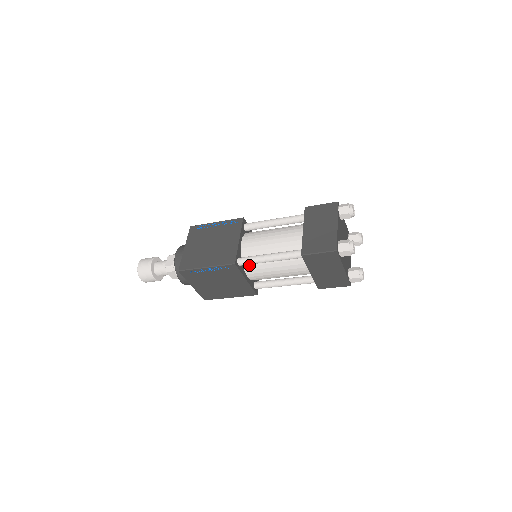
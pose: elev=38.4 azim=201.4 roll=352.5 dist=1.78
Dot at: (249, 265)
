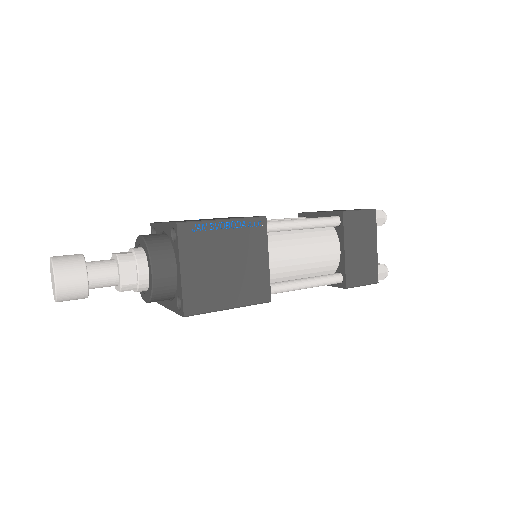
Dot at: occluded
